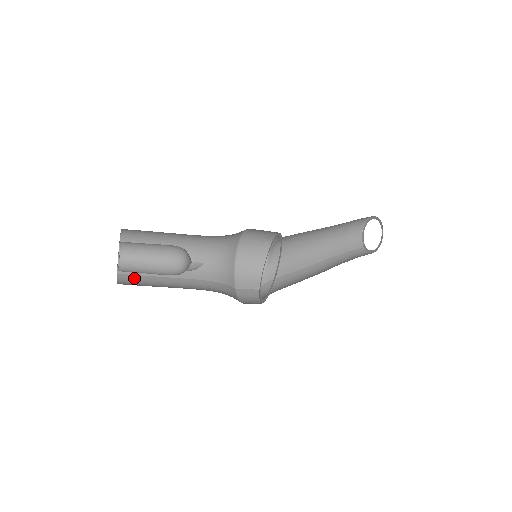
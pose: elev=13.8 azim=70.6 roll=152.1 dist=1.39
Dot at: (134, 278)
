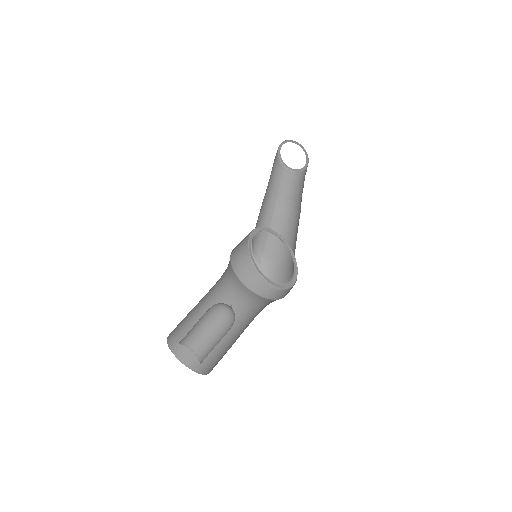
Dot at: (194, 353)
